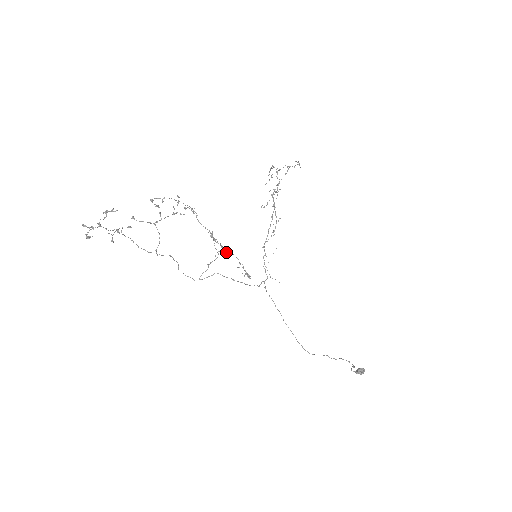
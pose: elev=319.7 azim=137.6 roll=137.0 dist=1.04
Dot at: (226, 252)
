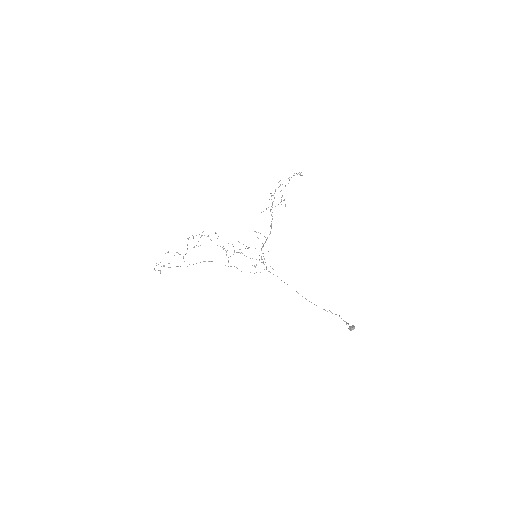
Dot at: occluded
